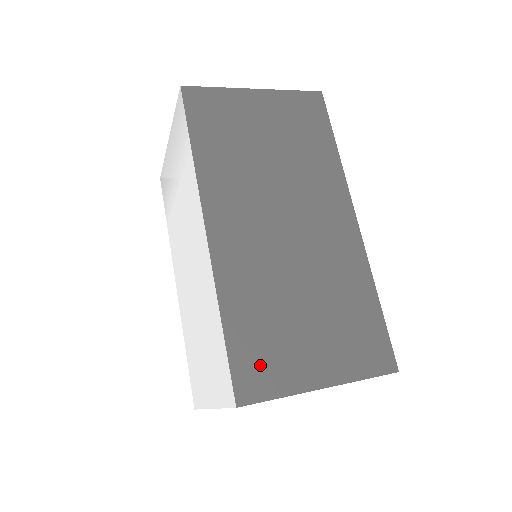
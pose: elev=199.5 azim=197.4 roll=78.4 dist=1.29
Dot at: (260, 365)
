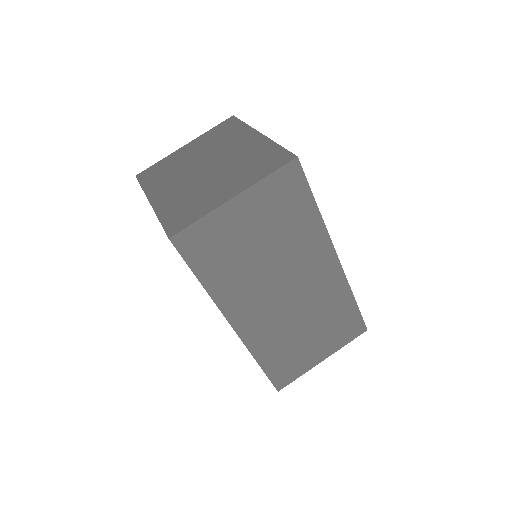
Dot at: (286, 370)
